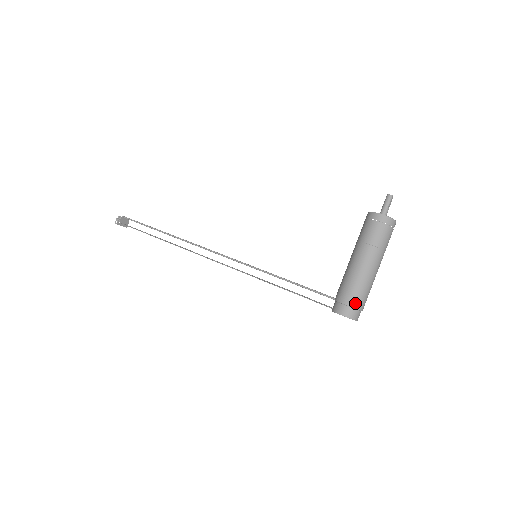
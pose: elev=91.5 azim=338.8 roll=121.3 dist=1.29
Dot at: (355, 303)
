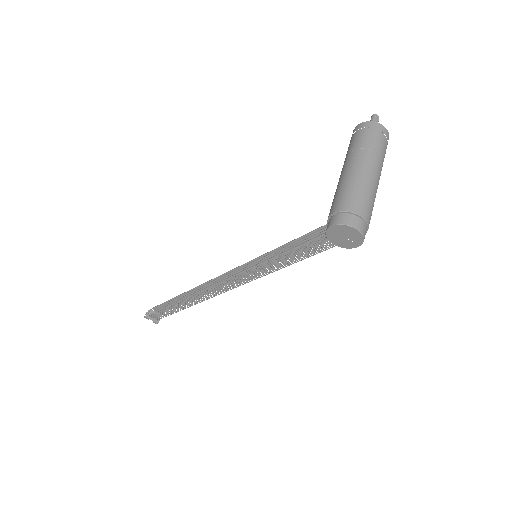
Dot at: (347, 206)
